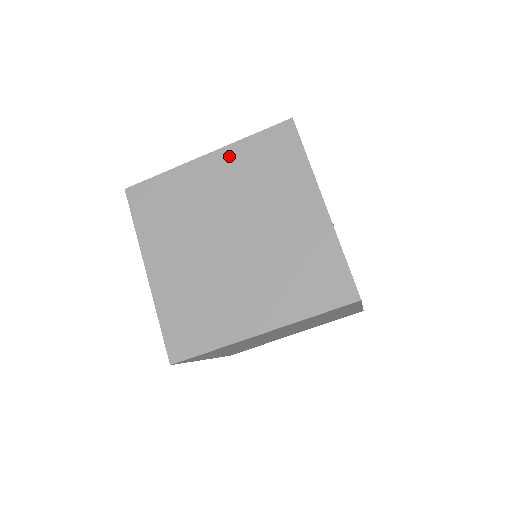
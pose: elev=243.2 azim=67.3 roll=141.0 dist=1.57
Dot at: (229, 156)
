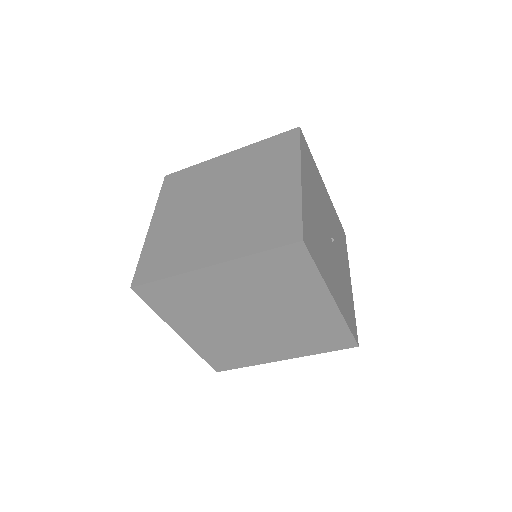
Dot at: (244, 152)
